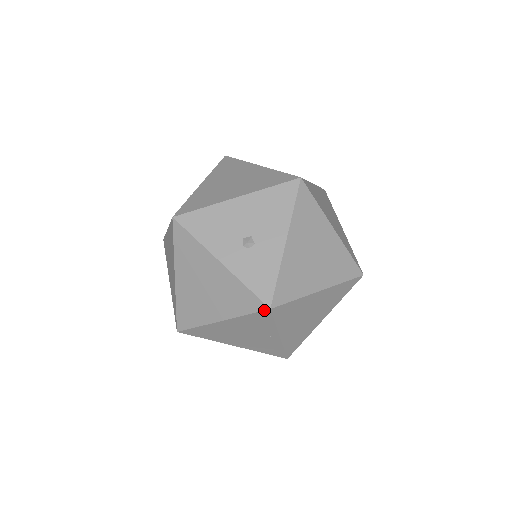
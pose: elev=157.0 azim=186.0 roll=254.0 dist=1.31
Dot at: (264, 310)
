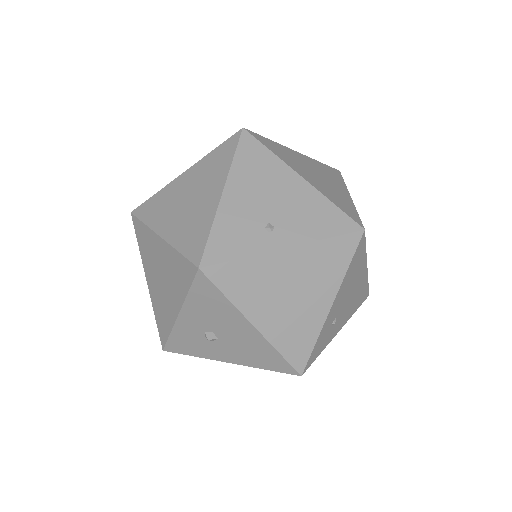
Dot at: (161, 343)
